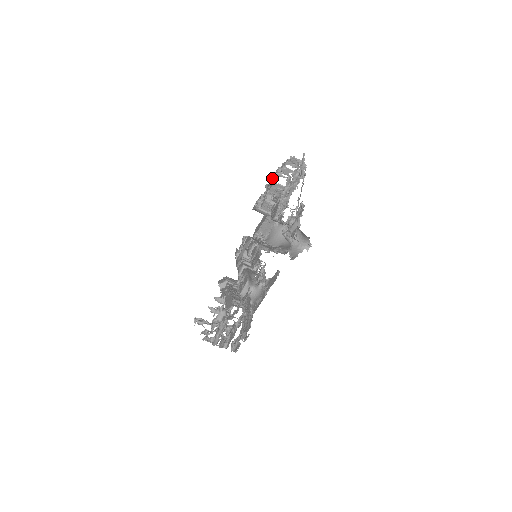
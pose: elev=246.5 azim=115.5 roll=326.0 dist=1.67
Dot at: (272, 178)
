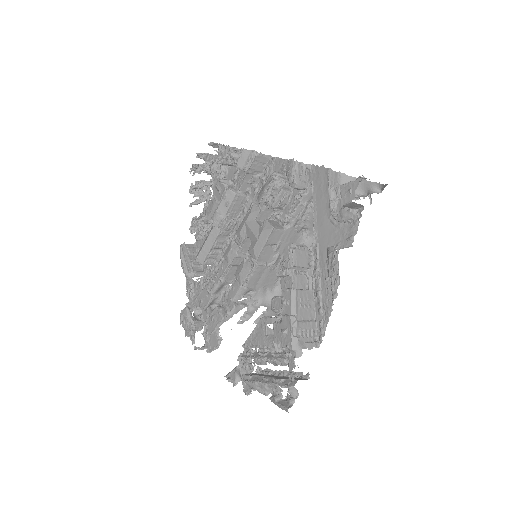
Dot at: (282, 335)
